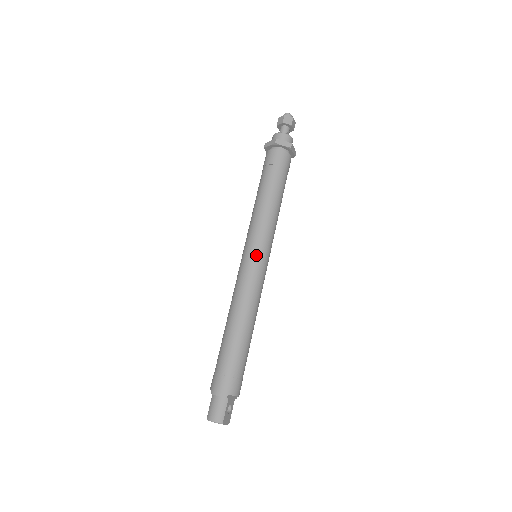
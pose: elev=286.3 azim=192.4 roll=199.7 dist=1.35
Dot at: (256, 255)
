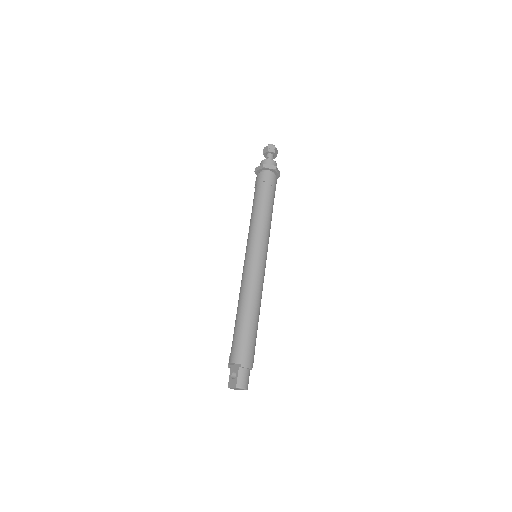
Dot at: (265, 257)
